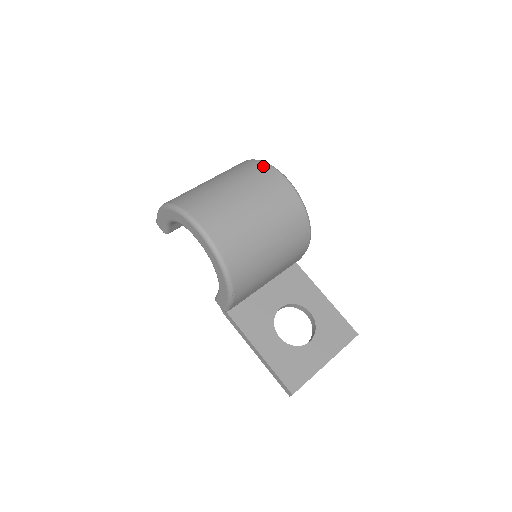
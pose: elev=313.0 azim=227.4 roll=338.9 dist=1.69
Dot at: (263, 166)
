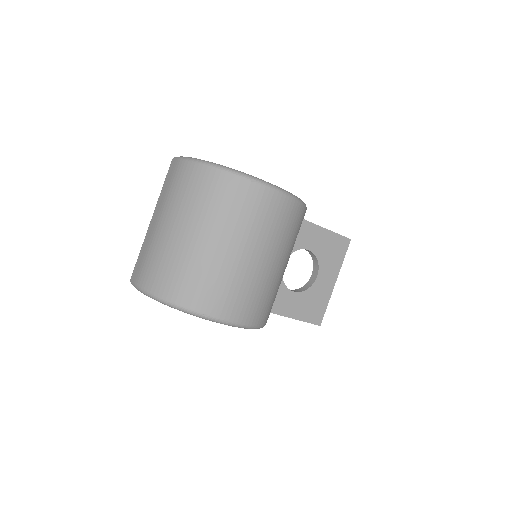
Dot at: (242, 186)
